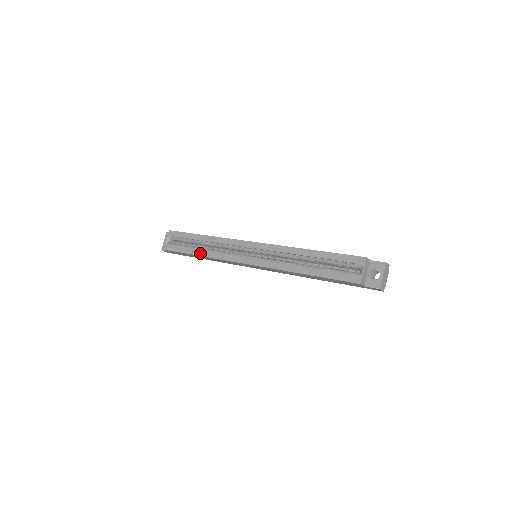
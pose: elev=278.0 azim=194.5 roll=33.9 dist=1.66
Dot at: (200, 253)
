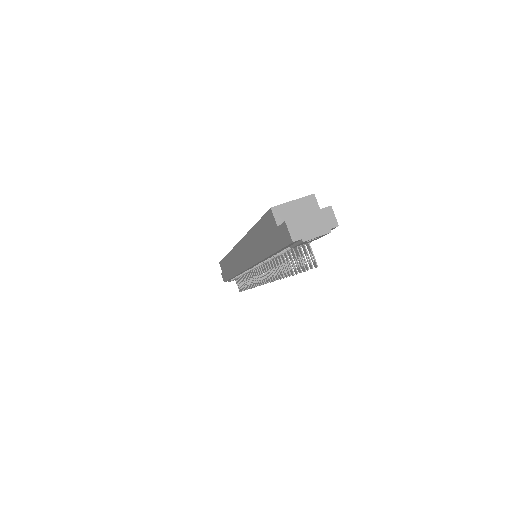
Dot at: occluded
